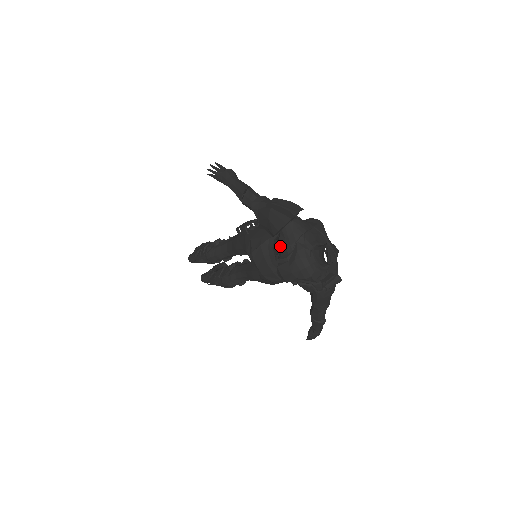
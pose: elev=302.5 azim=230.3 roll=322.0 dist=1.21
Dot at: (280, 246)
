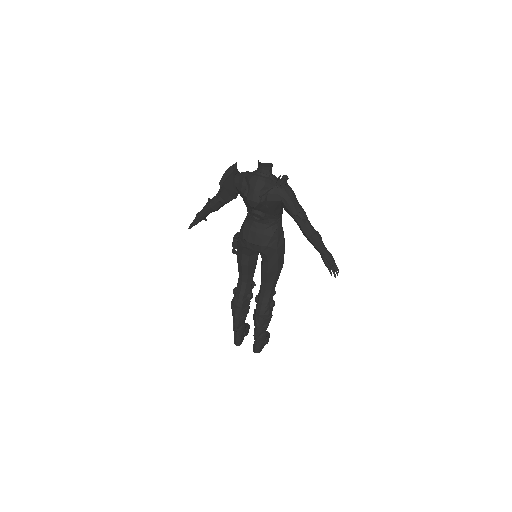
Dot at: (240, 190)
